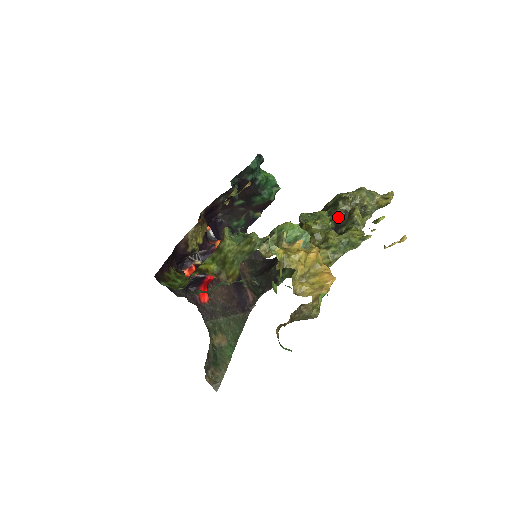
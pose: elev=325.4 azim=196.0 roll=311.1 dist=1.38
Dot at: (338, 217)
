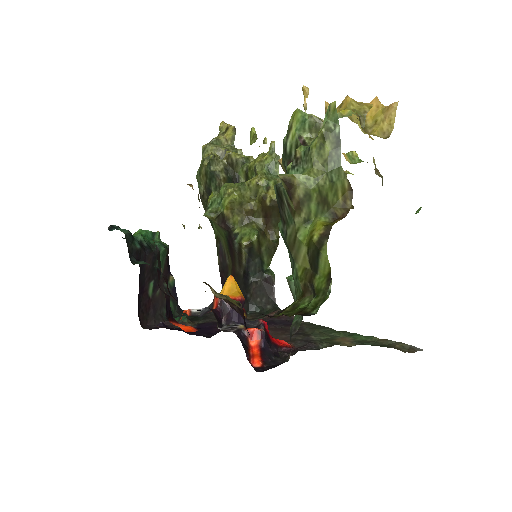
Dot at: (228, 178)
